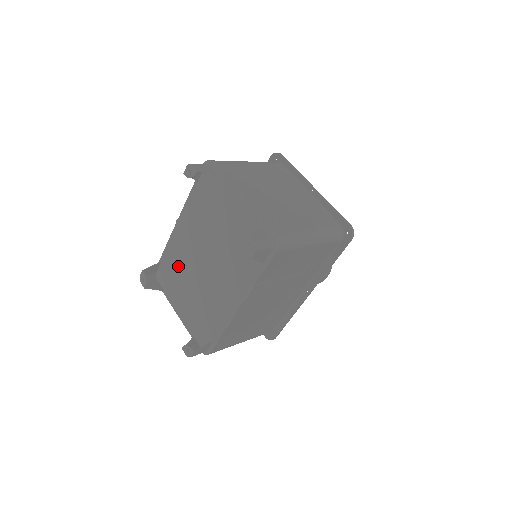
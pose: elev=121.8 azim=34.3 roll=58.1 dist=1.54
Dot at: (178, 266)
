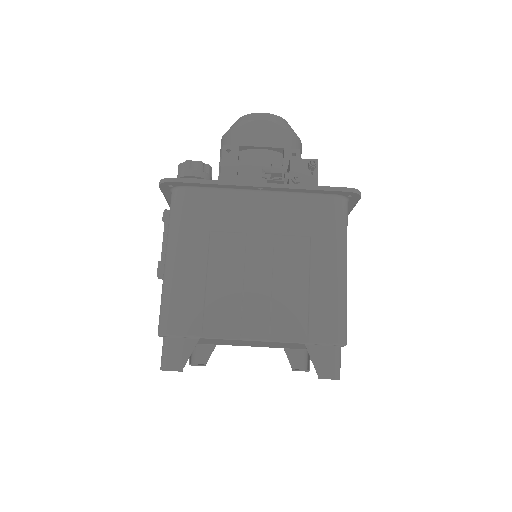
Dot at: occluded
